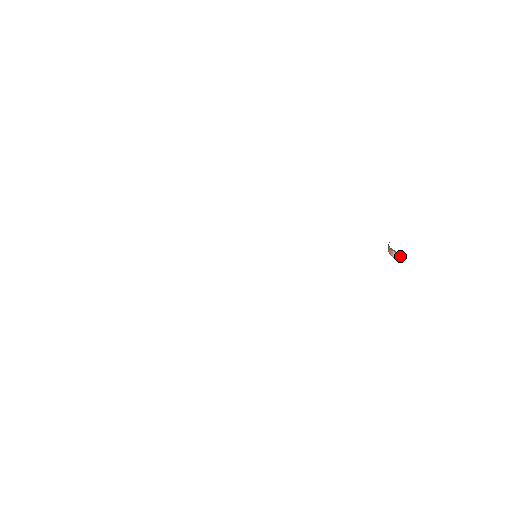
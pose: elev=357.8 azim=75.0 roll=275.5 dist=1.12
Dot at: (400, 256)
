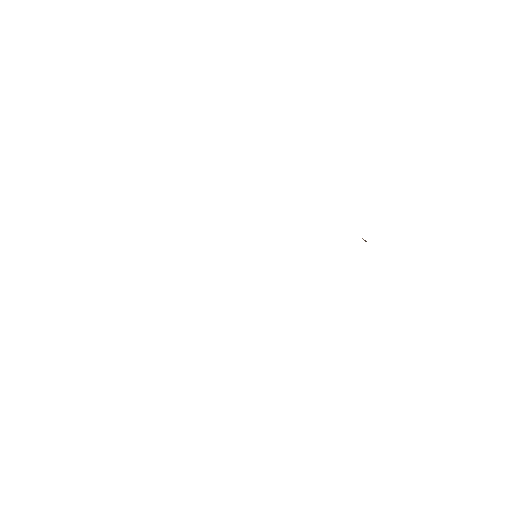
Dot at: (366, 241)
